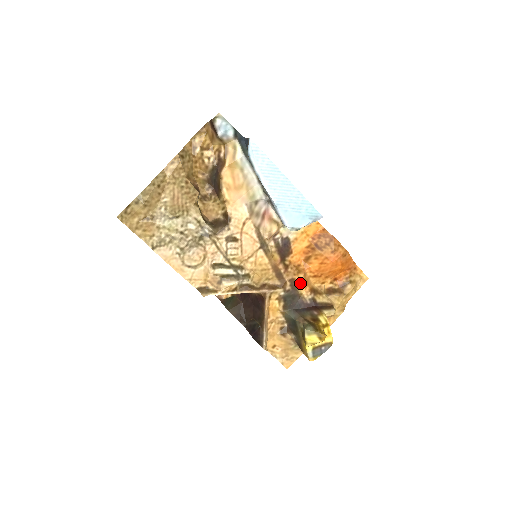
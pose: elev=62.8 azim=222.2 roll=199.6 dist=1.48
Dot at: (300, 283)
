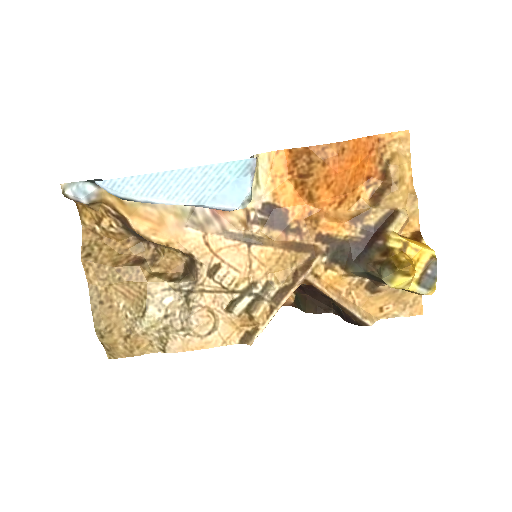
Dot at: (330, 230)
